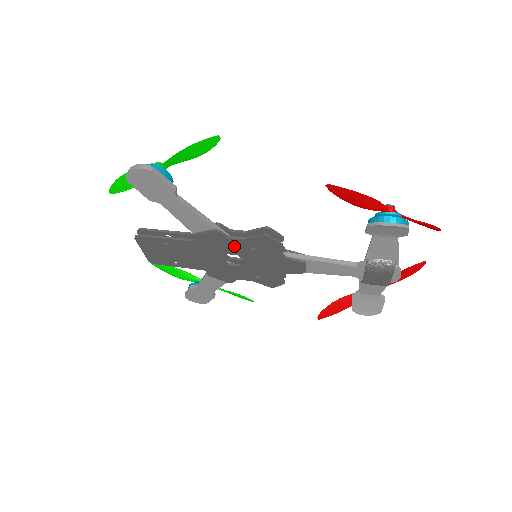
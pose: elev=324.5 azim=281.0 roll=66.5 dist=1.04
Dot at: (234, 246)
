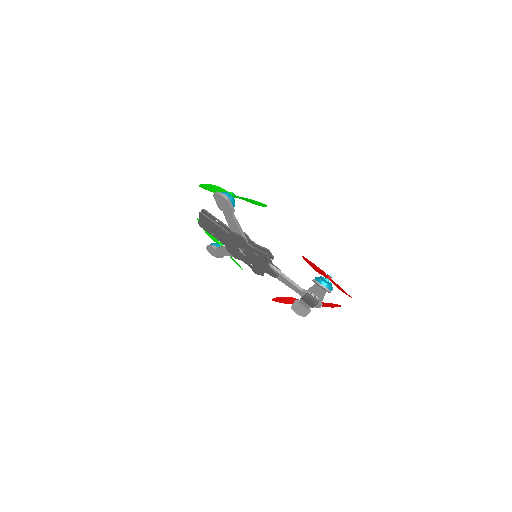
Dot at: (247, 247)
